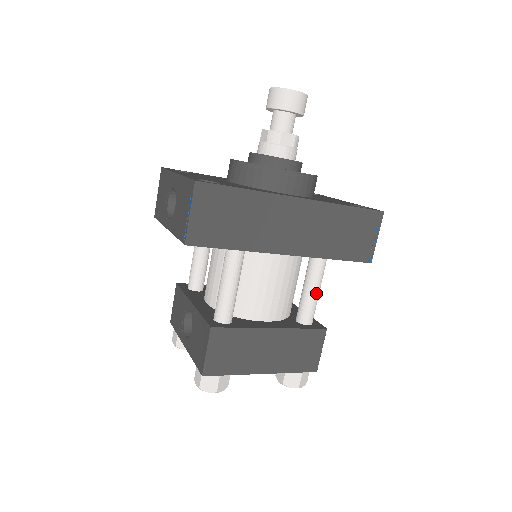
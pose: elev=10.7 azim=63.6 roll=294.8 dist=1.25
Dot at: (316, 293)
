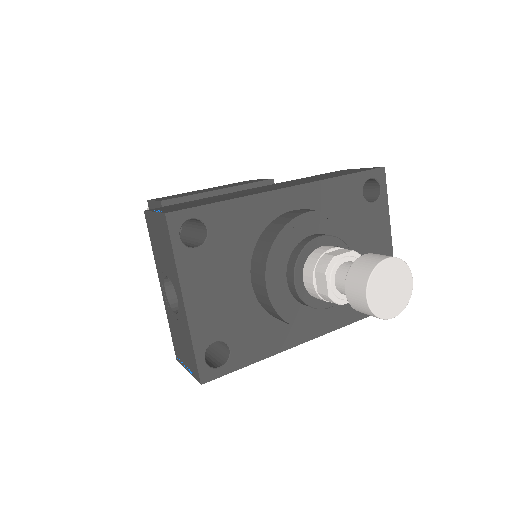
Dot at: occluded
